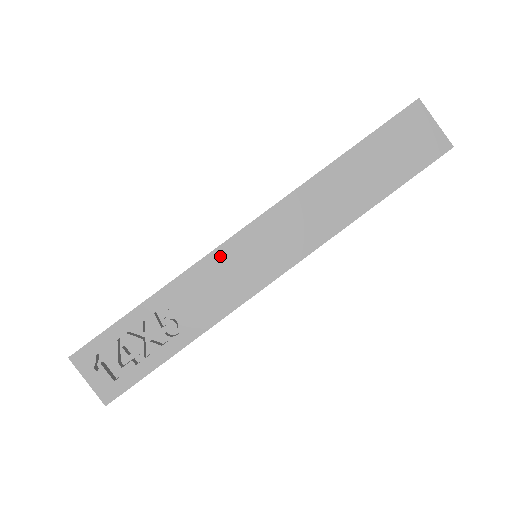
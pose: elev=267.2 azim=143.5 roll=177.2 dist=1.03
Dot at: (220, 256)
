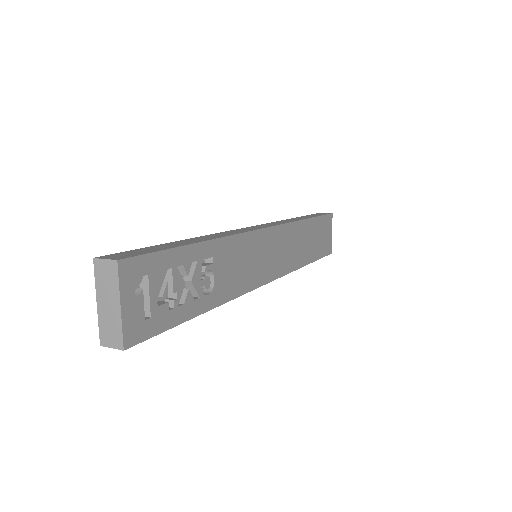
Dot at: (251, 240)
